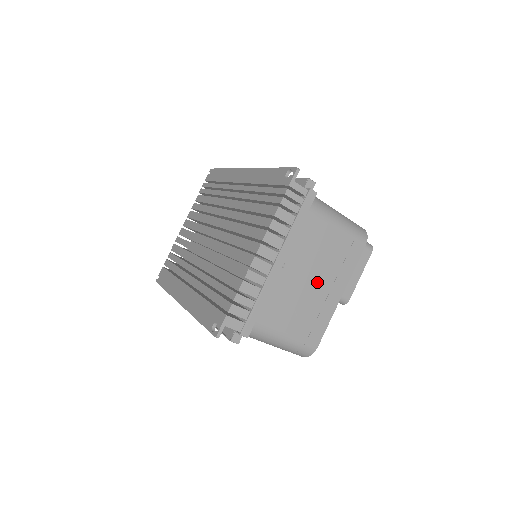
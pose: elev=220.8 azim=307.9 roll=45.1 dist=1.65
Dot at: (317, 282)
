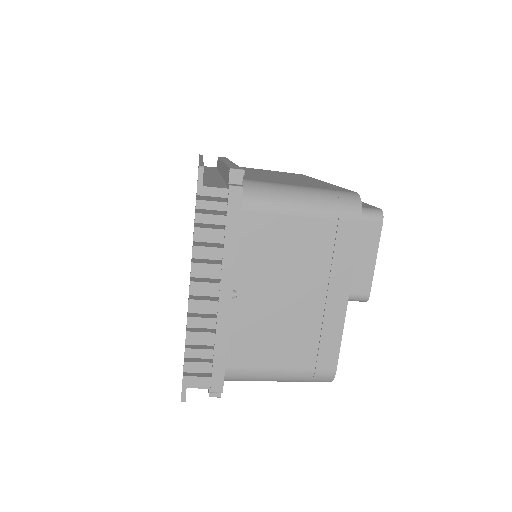
Dot at: (300, 295)
